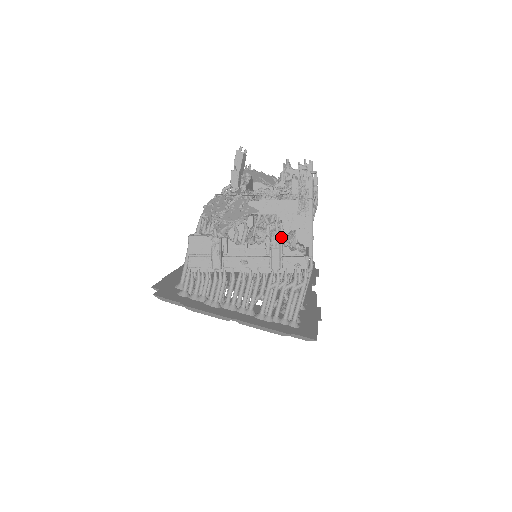
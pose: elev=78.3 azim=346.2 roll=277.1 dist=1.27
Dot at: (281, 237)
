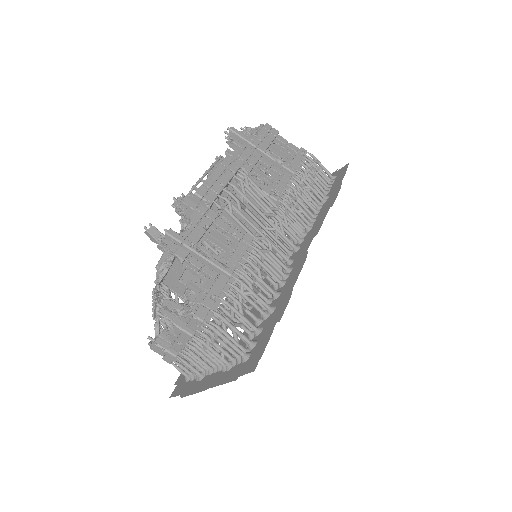
Dot at: (172, 314)
